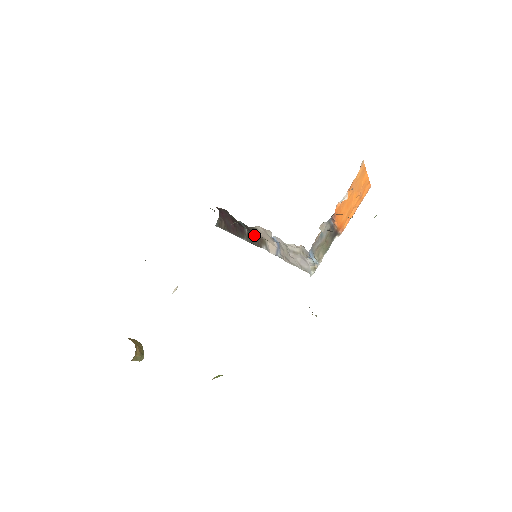
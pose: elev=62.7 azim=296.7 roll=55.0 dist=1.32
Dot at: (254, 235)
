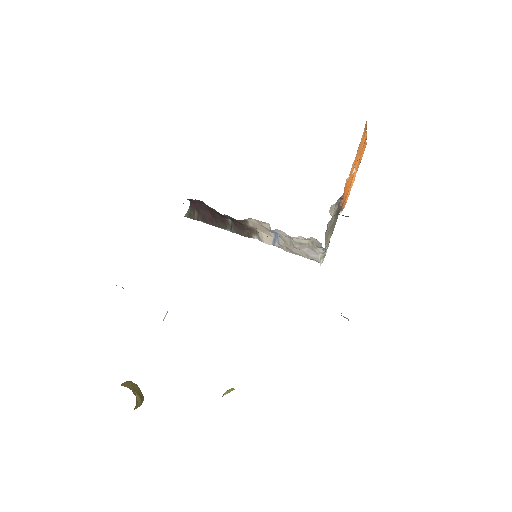
Dot at: (242, 226)
